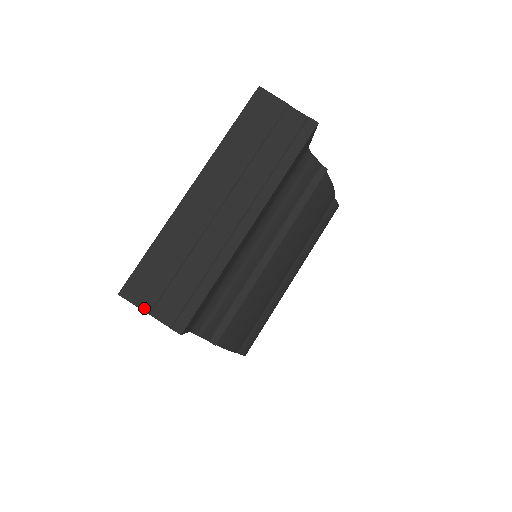
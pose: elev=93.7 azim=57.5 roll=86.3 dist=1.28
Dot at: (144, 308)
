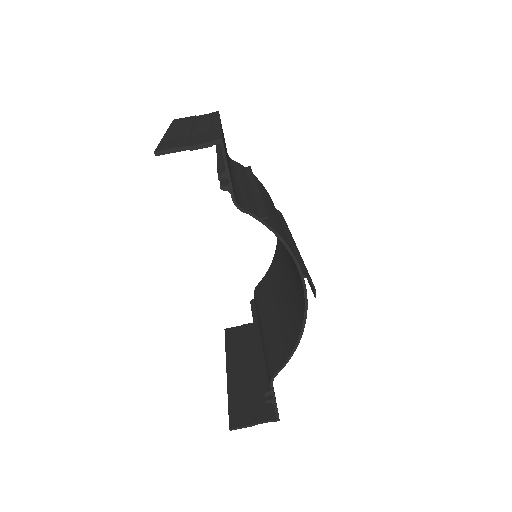
Dot at: (181, 146)
